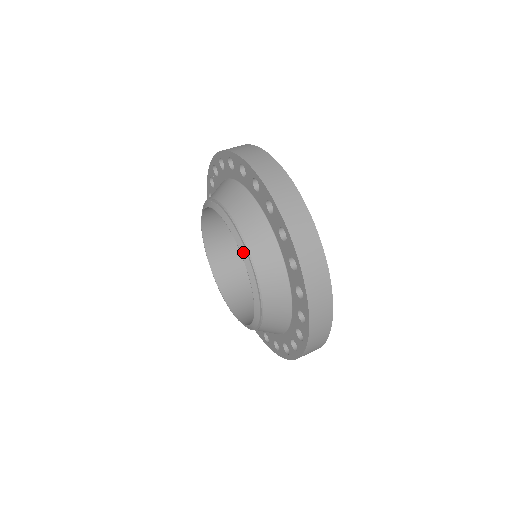
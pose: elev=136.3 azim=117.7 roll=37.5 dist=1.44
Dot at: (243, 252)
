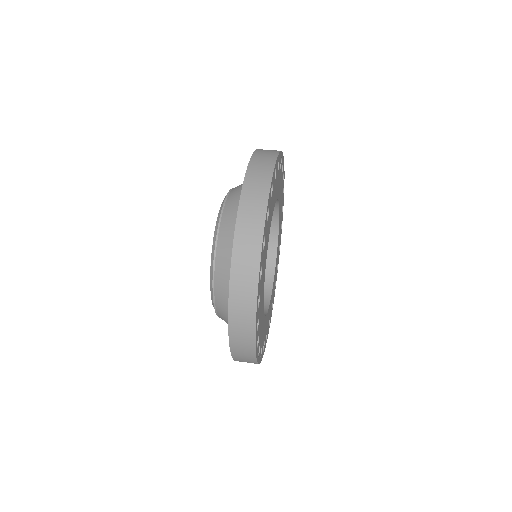
Dot at: (211, 292)
